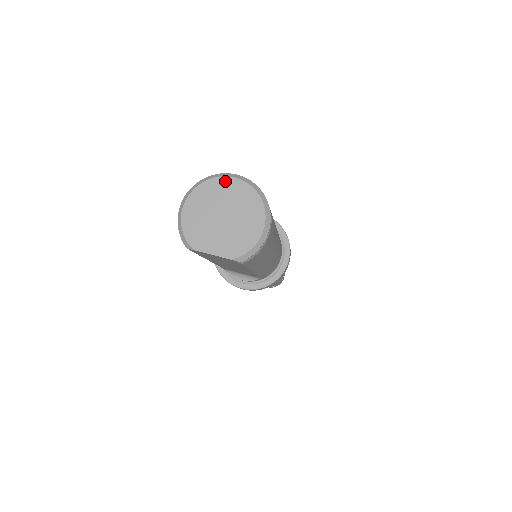
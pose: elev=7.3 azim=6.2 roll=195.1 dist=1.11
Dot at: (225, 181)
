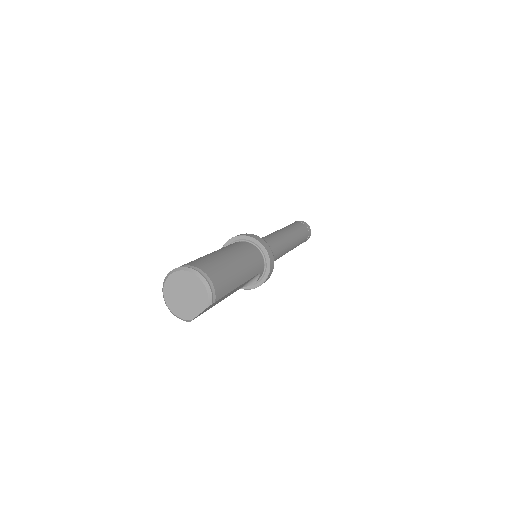
Dot at: (169, 281)
